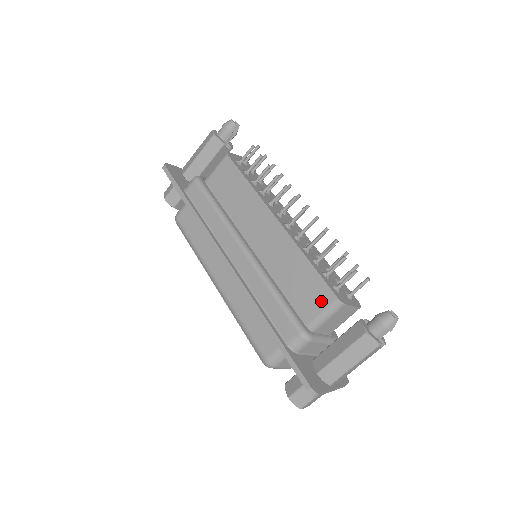
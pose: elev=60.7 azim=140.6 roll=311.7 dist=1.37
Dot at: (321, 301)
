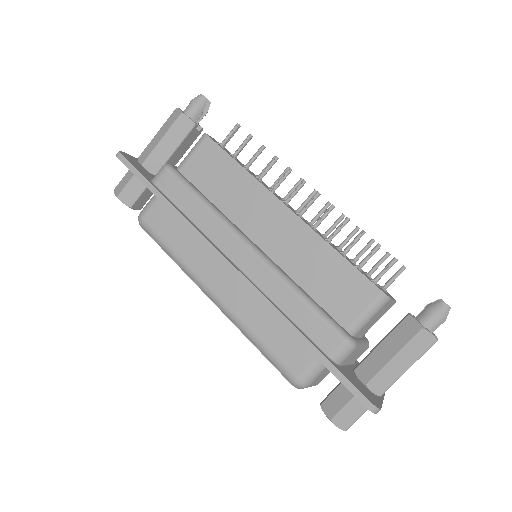
Dot at: (362, 298)
